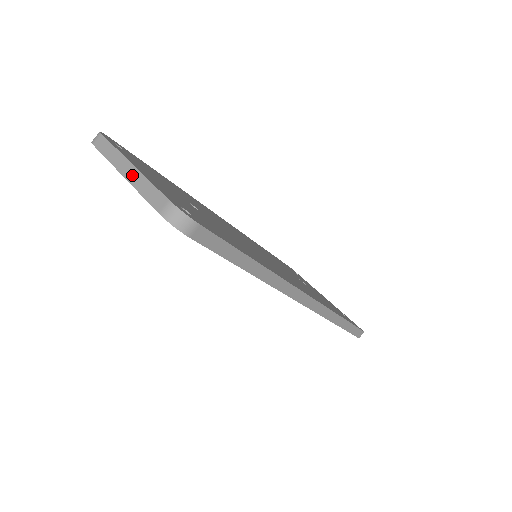
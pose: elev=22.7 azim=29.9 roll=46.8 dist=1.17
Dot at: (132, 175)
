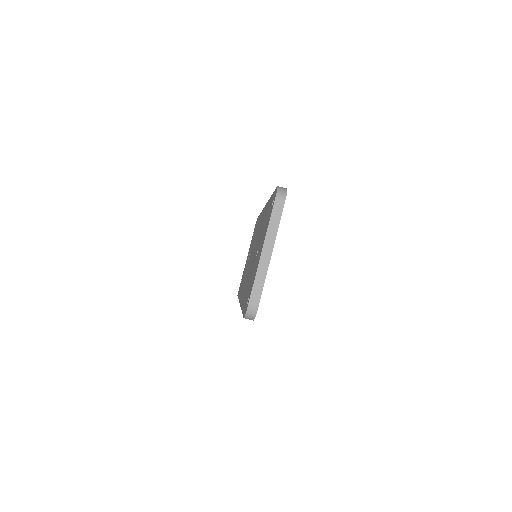
Dot at: (264, 261)
